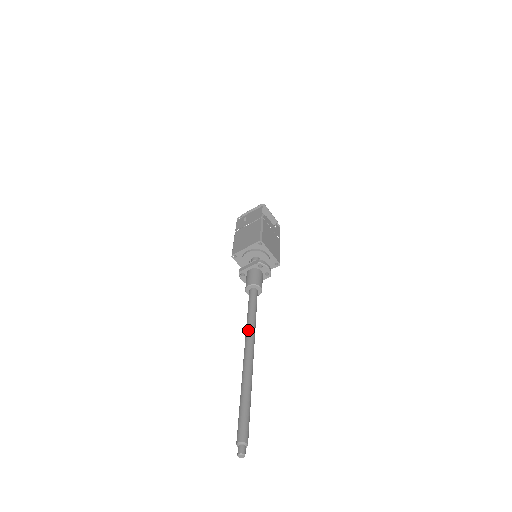
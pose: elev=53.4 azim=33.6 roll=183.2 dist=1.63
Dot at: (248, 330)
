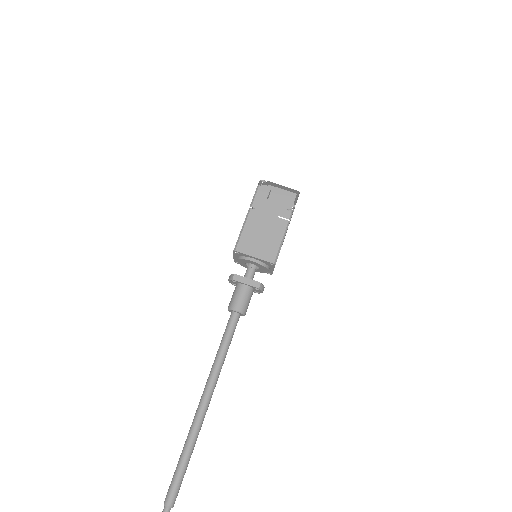
Dot at: (215, 374)
